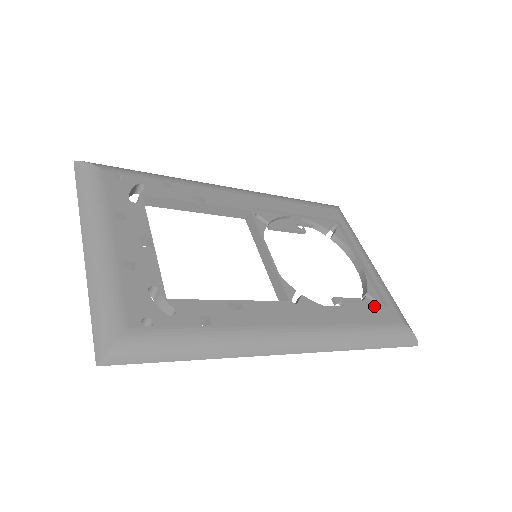
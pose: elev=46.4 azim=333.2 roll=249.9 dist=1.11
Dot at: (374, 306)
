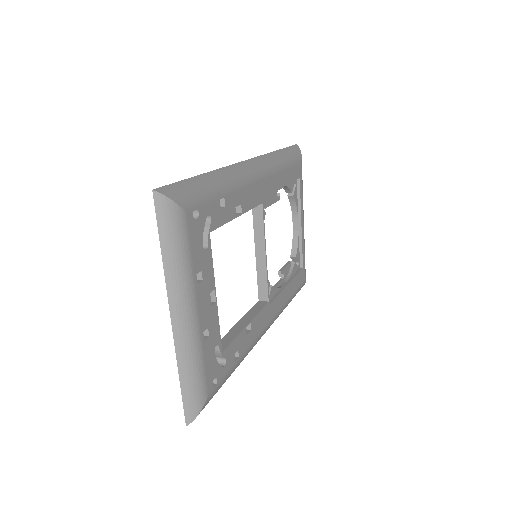
Dot at: (296, 269)
